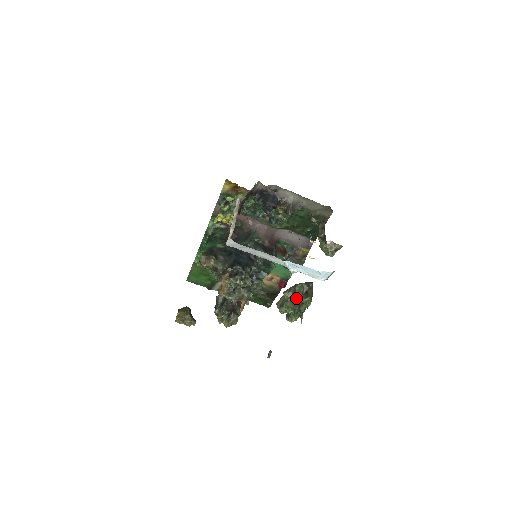
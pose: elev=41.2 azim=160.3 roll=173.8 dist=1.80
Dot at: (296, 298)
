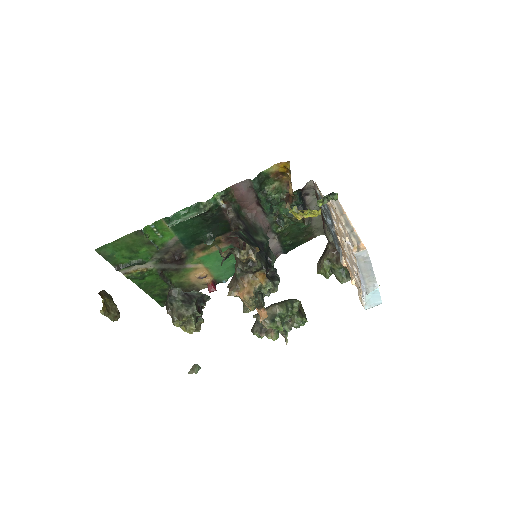
Dot at: (289, 315)
